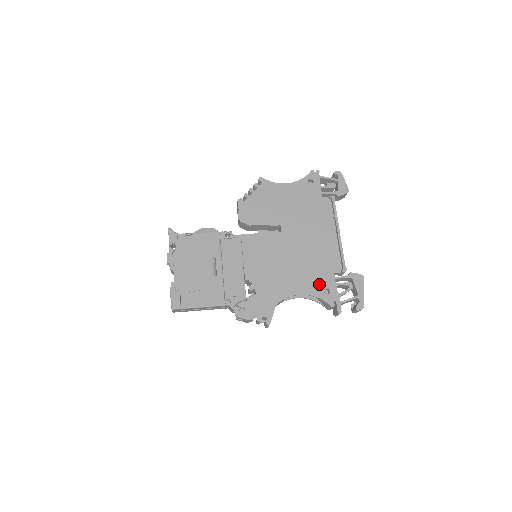
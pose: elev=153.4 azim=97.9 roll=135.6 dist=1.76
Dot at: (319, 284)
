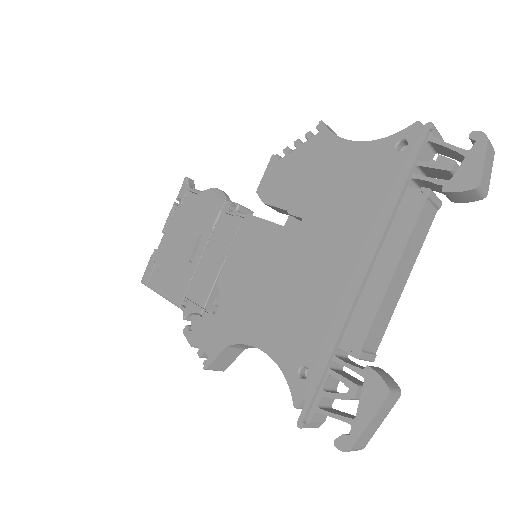
Dot at: (298, 352)
